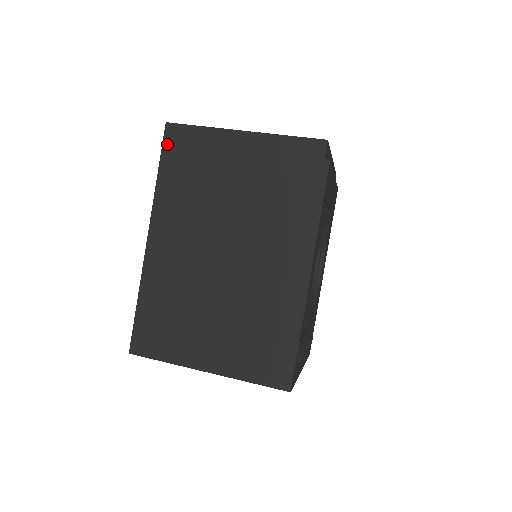
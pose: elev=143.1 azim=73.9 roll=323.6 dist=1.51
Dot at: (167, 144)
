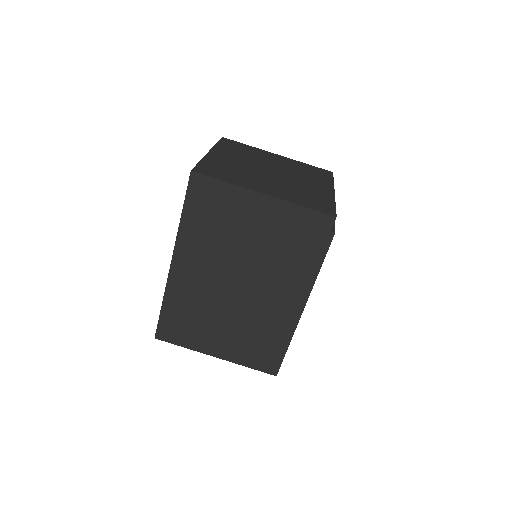
Dot at: (191, 191)
